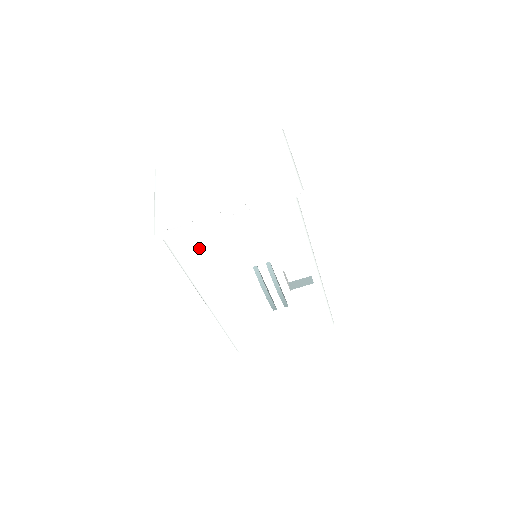
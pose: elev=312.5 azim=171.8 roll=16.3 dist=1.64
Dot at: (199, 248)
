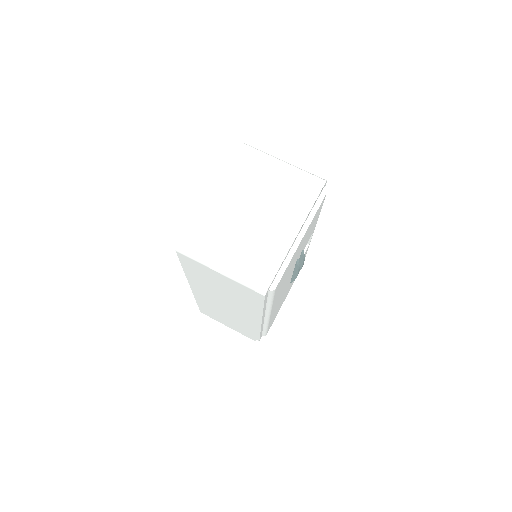
Dot at: (284, 276)
